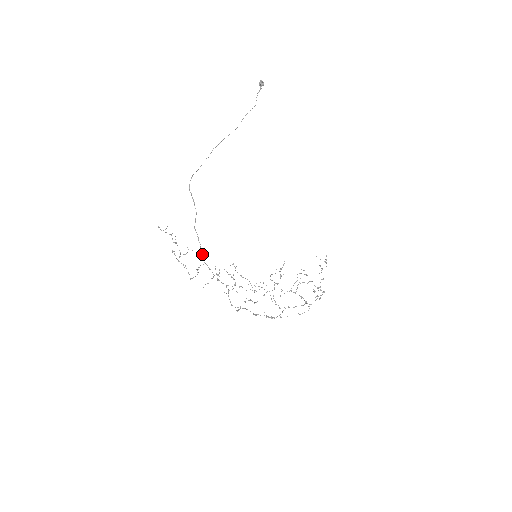
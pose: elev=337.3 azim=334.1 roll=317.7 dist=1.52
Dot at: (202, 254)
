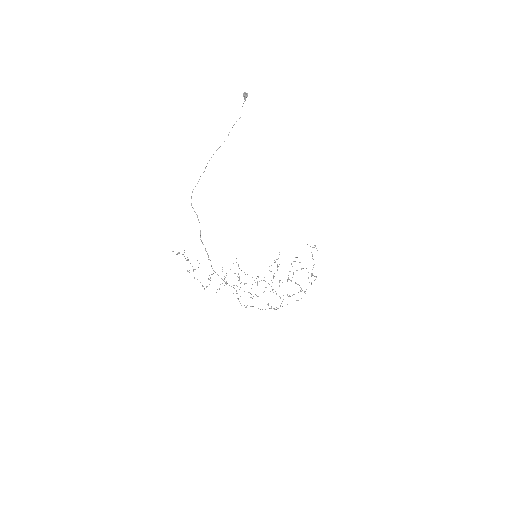
Dot at: occluded
